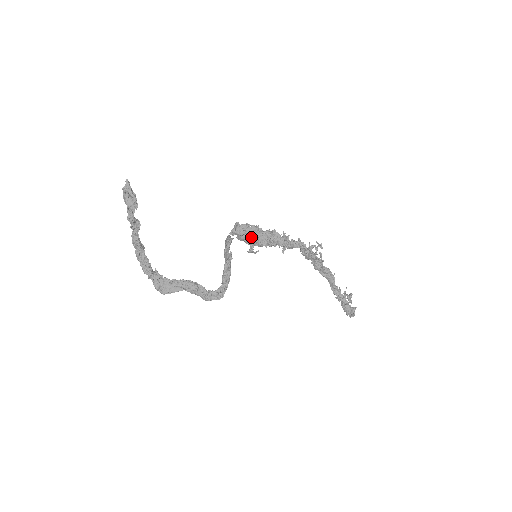
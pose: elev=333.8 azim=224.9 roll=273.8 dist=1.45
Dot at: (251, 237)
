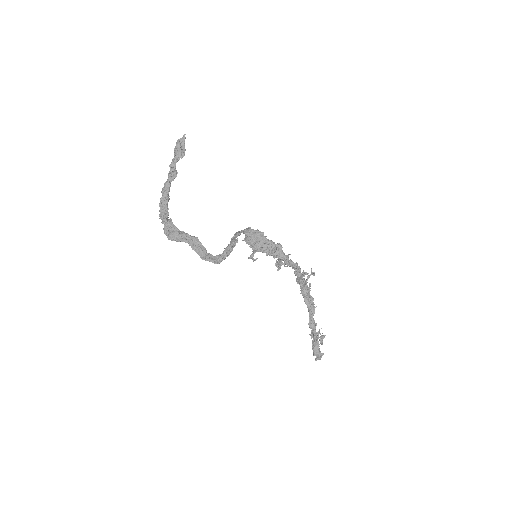
Dot at: (257, 242)
